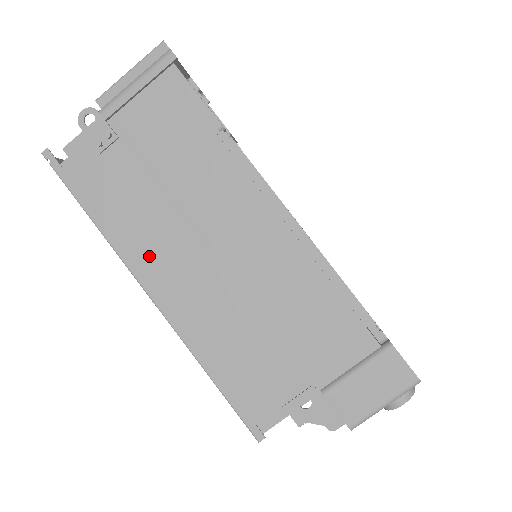
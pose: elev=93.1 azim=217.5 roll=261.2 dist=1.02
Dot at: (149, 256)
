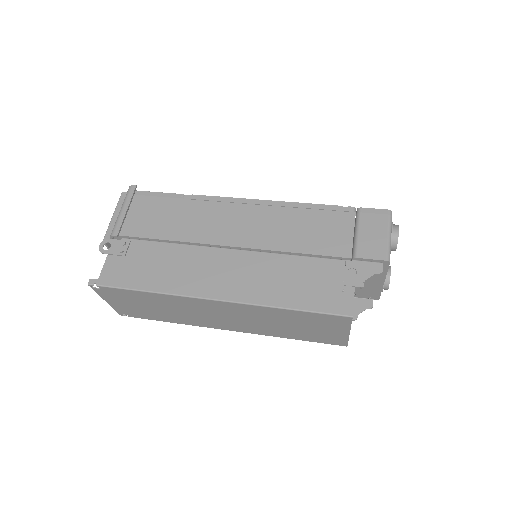
Dot at: (195, 280)
